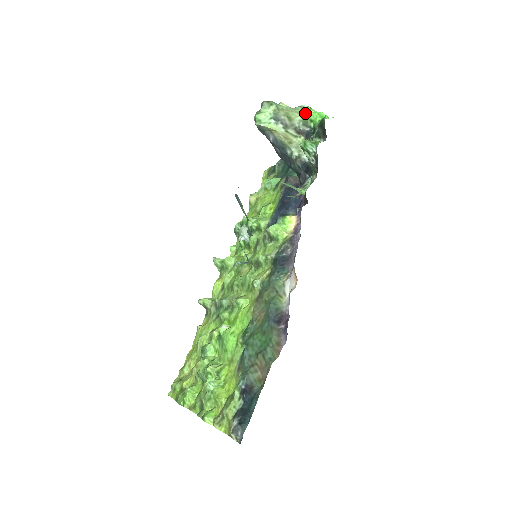
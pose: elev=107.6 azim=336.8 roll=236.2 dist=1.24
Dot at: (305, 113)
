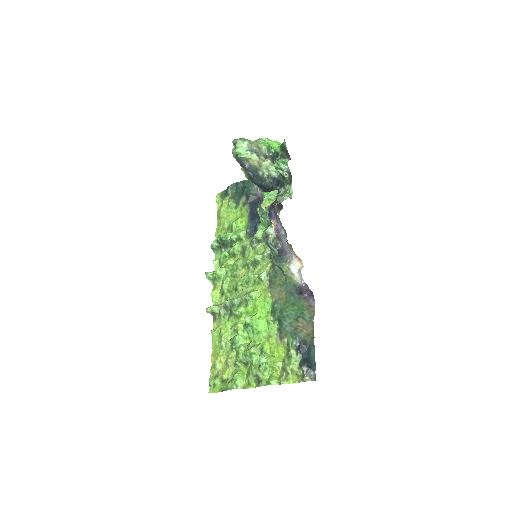
Dot at: (266, 143)
